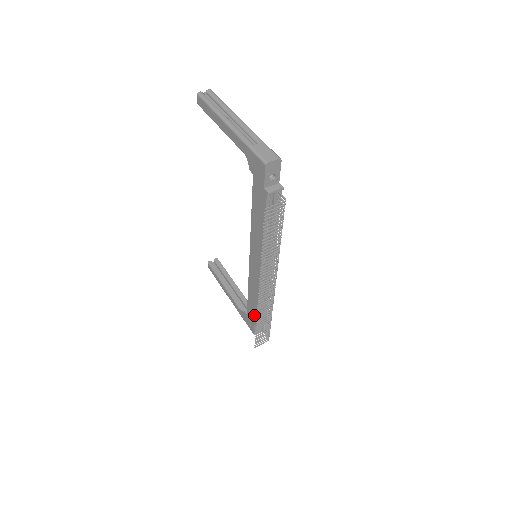
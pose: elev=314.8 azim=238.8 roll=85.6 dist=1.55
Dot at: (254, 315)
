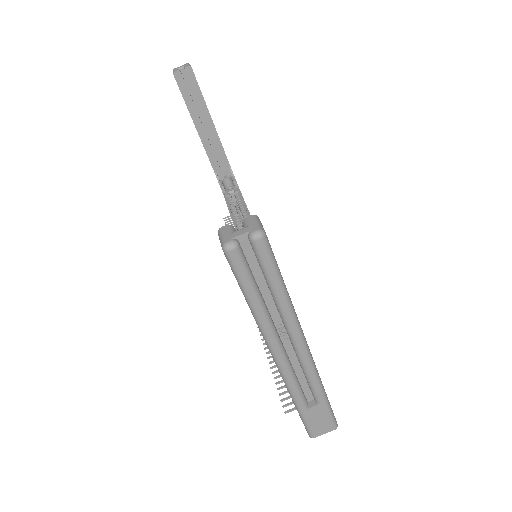
Dot at: occluded
